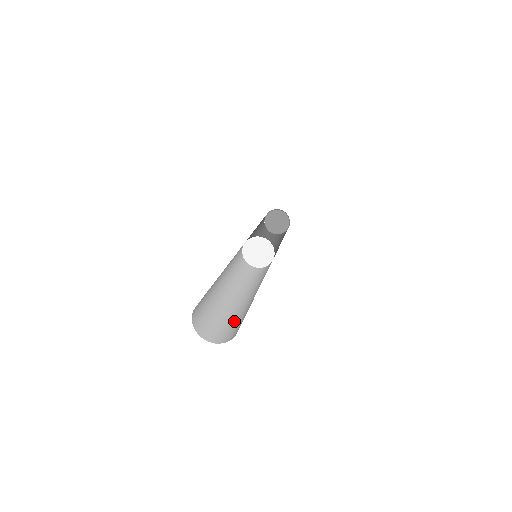
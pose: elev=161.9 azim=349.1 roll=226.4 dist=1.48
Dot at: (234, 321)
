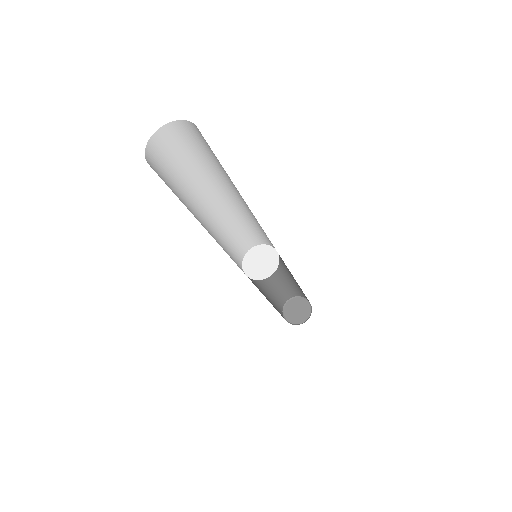
Dot at: occluded
